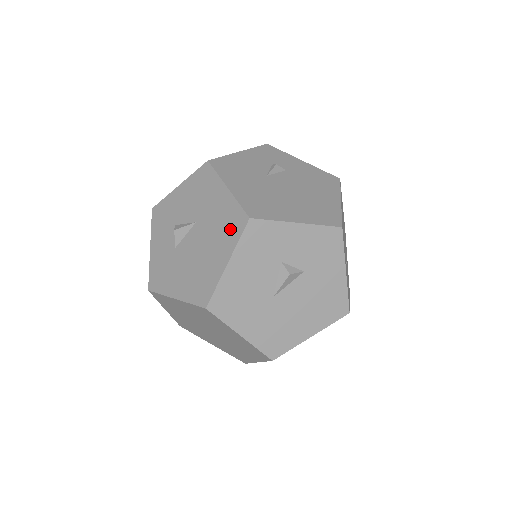
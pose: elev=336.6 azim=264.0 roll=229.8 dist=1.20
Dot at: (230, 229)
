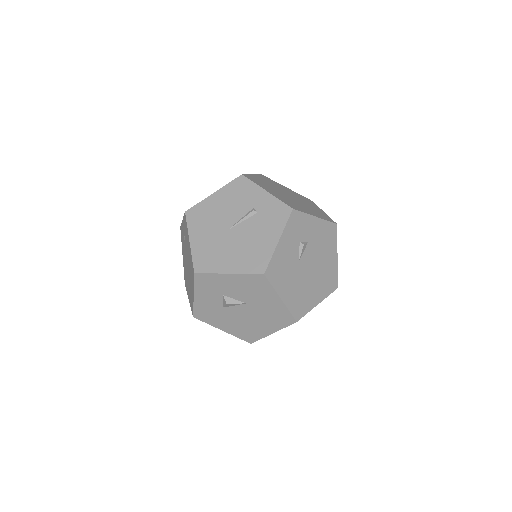
Dot at: (279, 320)
